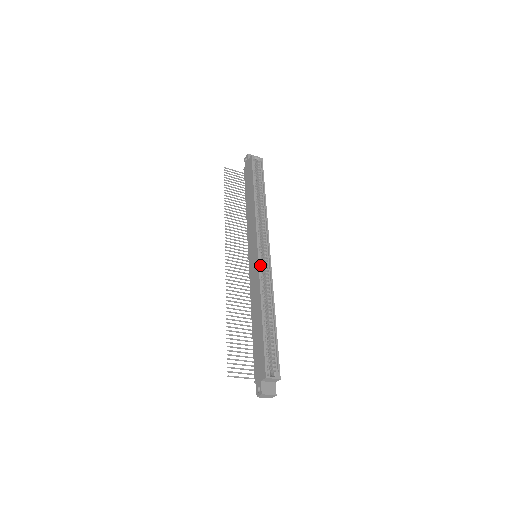
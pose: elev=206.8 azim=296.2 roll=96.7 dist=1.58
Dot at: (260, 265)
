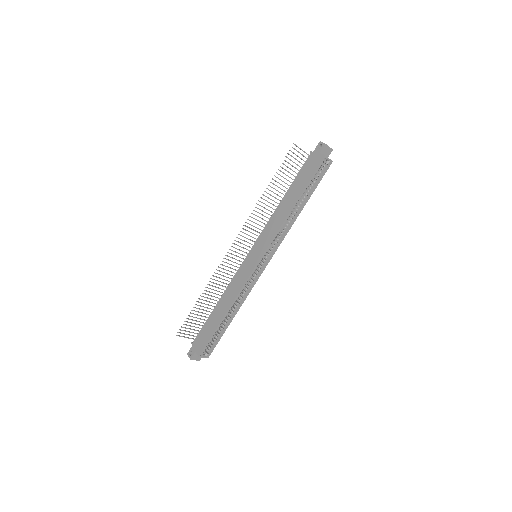
Dot at: (252, 274)
